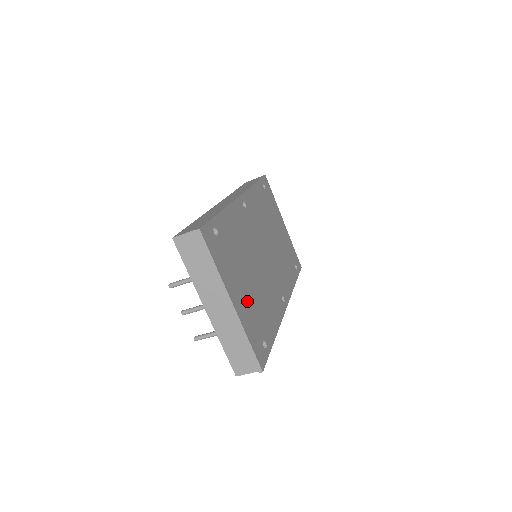
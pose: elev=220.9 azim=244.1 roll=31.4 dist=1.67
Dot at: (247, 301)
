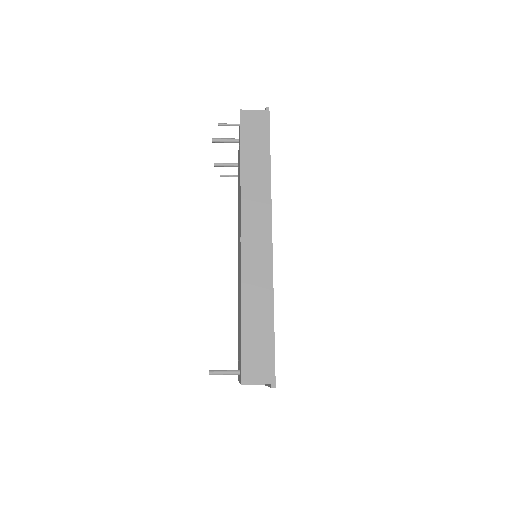
Dot at: occluded
